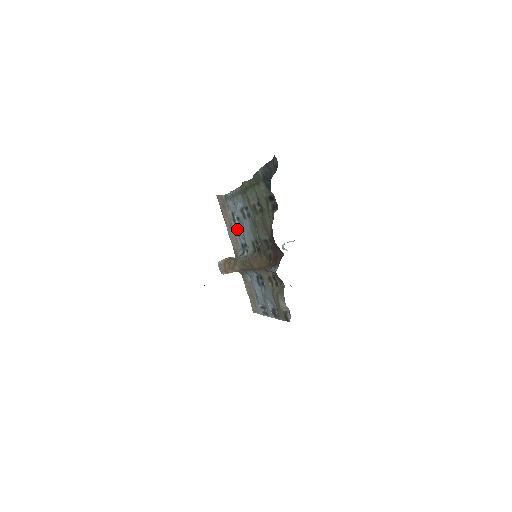
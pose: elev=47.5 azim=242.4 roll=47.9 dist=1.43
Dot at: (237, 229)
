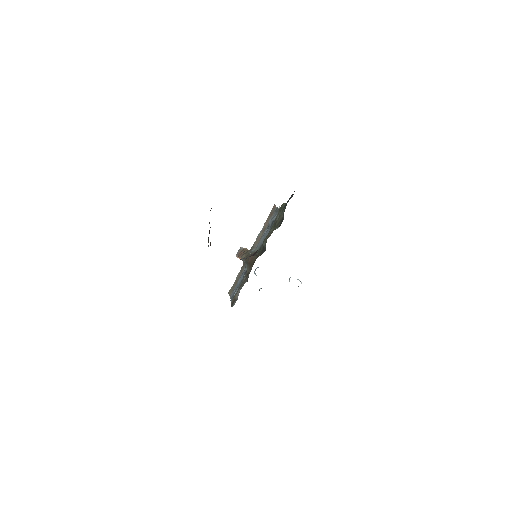
Dot at: (264, 233)
